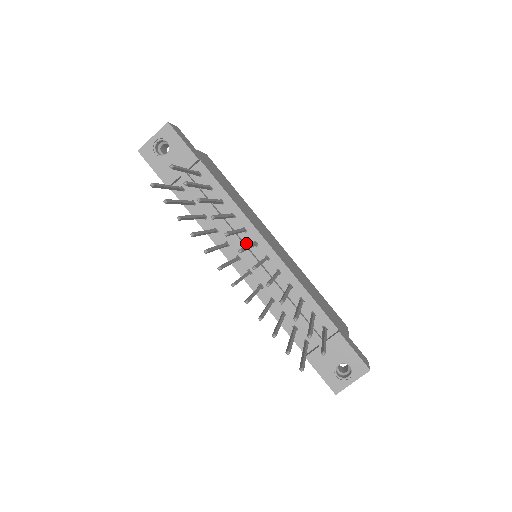
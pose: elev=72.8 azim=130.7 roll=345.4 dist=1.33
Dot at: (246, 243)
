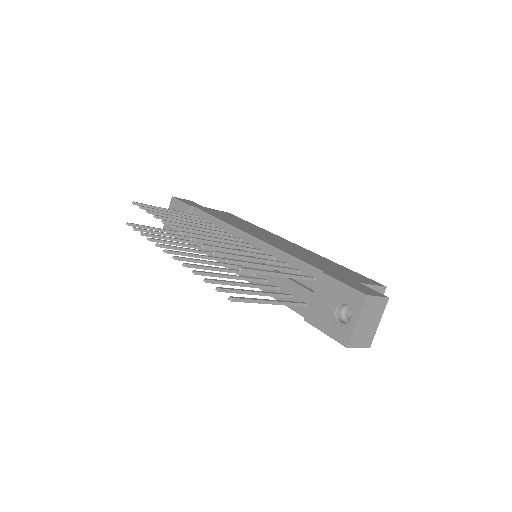
Dot at: occluded
